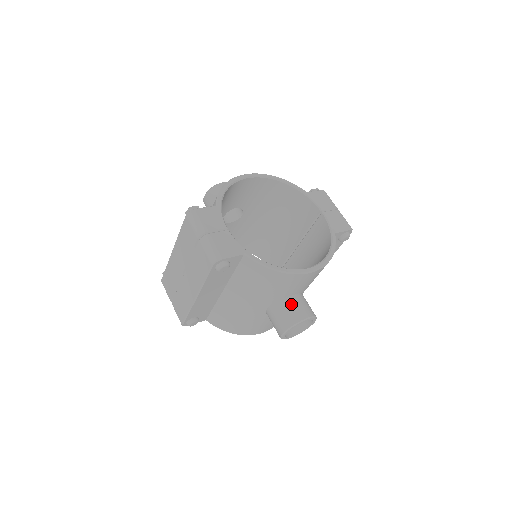
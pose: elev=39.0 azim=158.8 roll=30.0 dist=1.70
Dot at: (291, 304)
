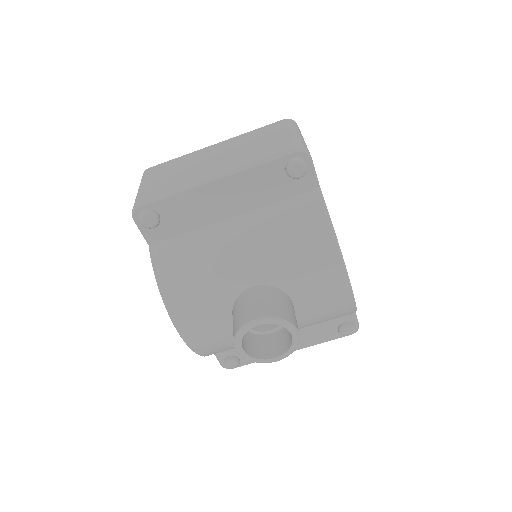
Dot at: (289, 303)
